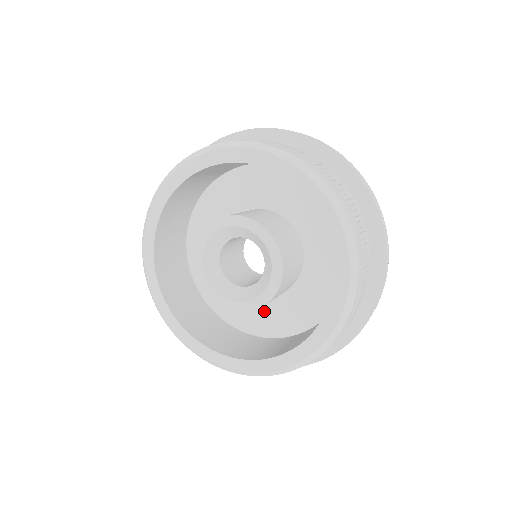
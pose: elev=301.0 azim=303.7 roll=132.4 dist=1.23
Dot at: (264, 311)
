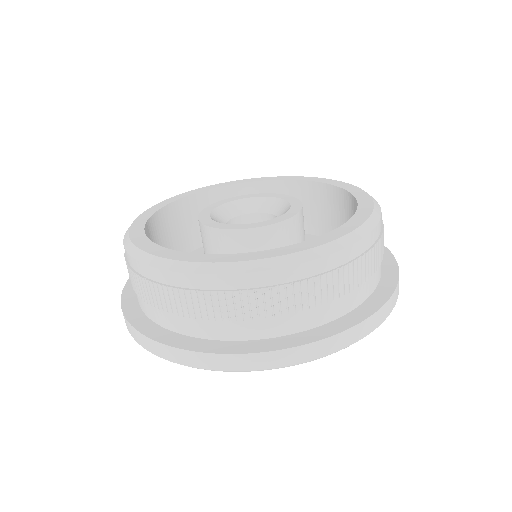
Dot at: occluded
